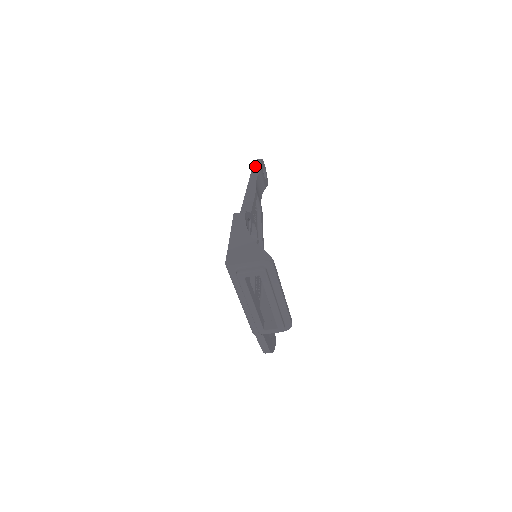
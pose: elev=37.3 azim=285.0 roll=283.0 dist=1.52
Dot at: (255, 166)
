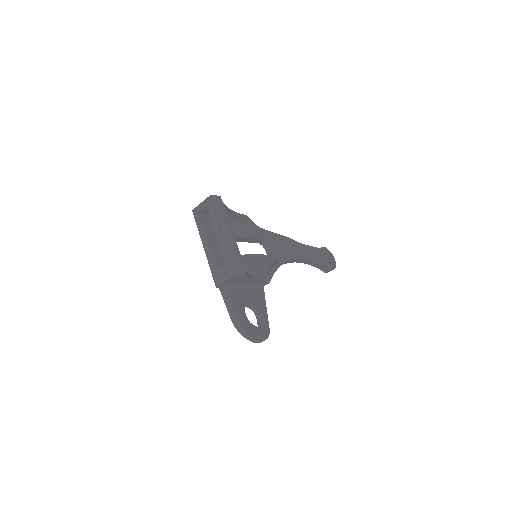
Dot at: occluded
